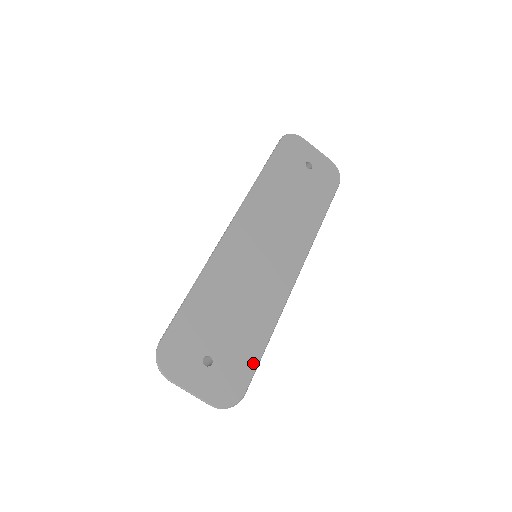
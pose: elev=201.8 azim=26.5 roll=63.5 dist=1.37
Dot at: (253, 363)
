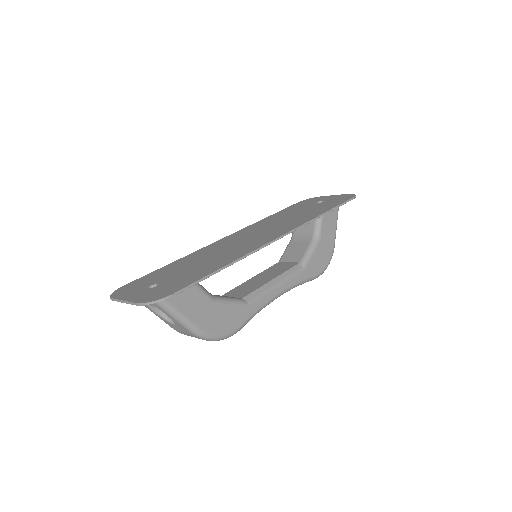
Dot at: (195, 280)
